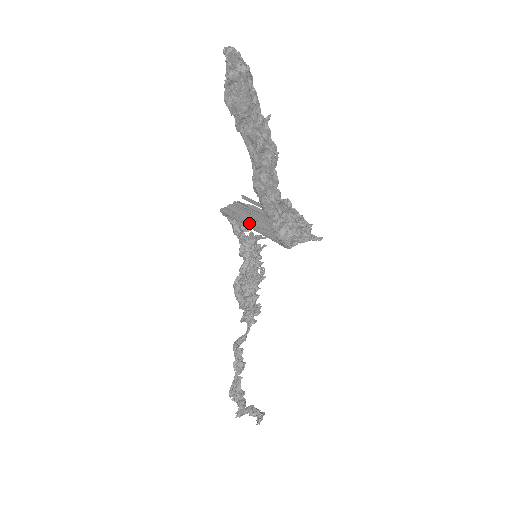
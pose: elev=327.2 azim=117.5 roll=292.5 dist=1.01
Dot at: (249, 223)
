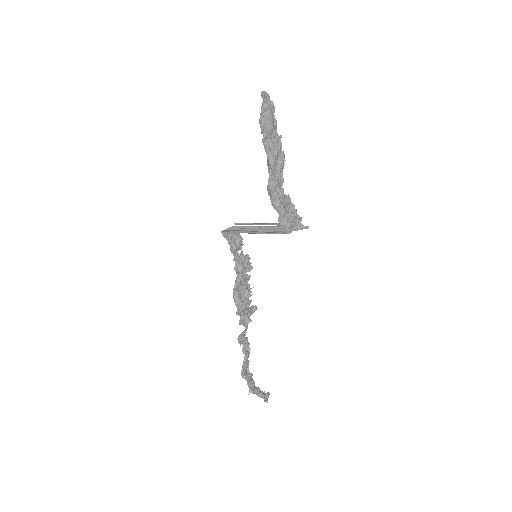
Dot at: (251, 231)
